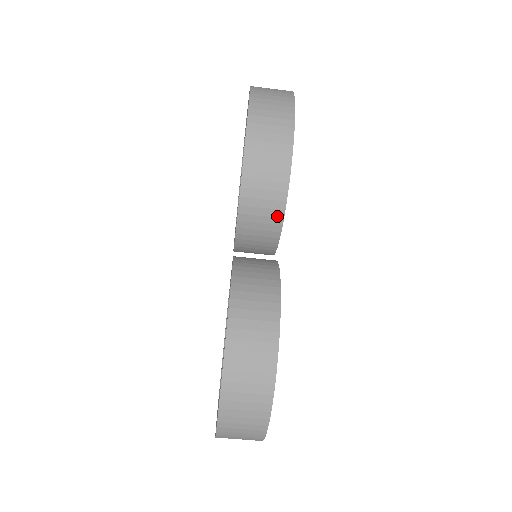
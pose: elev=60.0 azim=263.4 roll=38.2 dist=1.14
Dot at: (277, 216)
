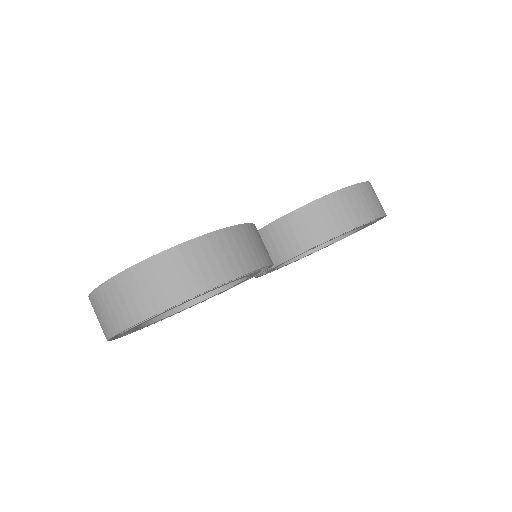
Dot at: (309, 242)
